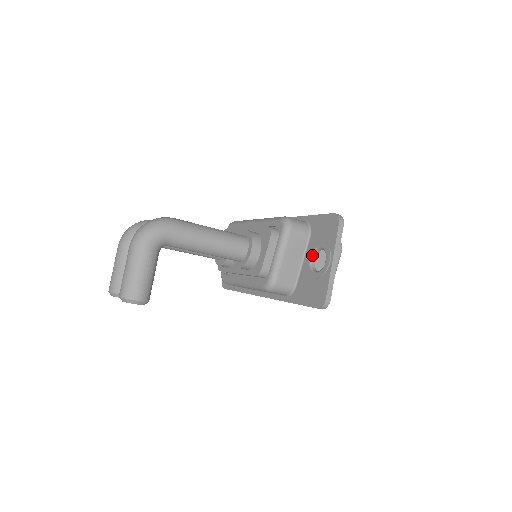
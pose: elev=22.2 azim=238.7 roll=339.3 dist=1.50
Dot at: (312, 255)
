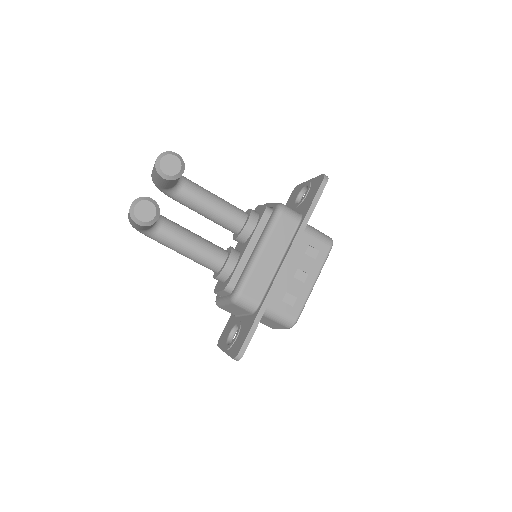
Dot at: (296, 203)
